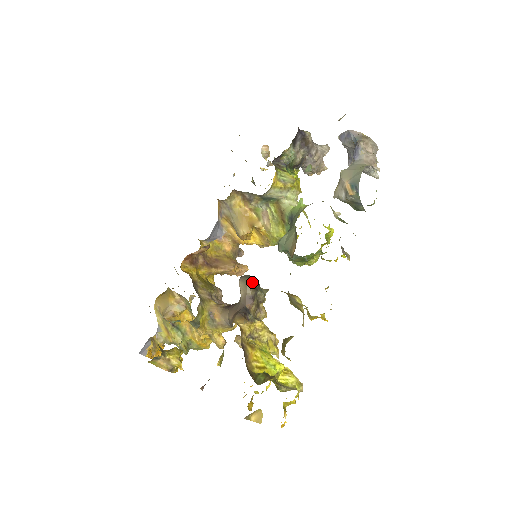
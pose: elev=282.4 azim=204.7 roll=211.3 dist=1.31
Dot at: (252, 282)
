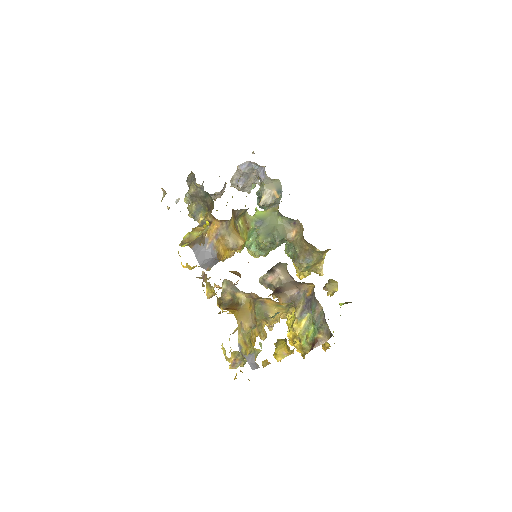
Dot at: (283, 266)
